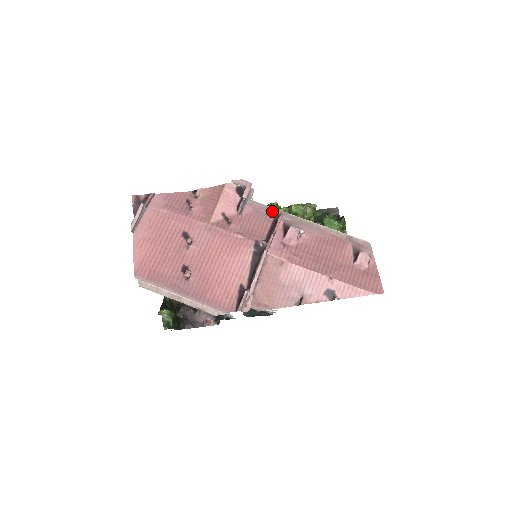
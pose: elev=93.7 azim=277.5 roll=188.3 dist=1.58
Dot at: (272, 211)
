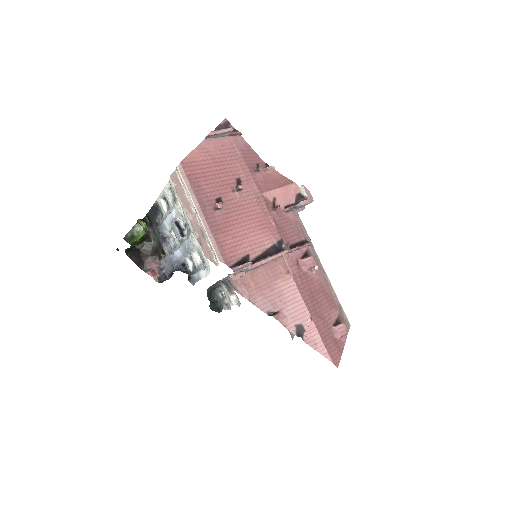
Dot at: (305, 235)
